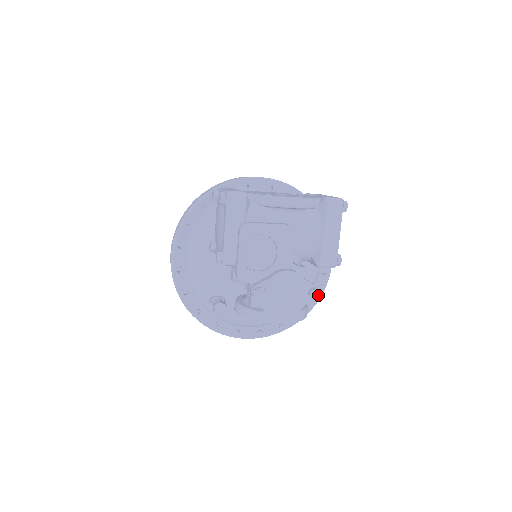
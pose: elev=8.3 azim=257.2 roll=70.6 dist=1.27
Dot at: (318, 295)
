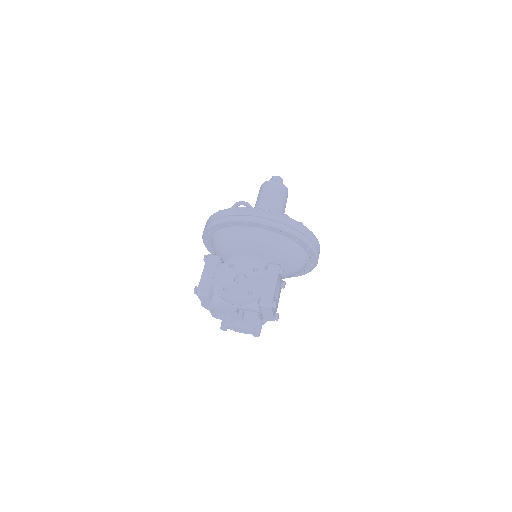
Dot at: (257, 336)
